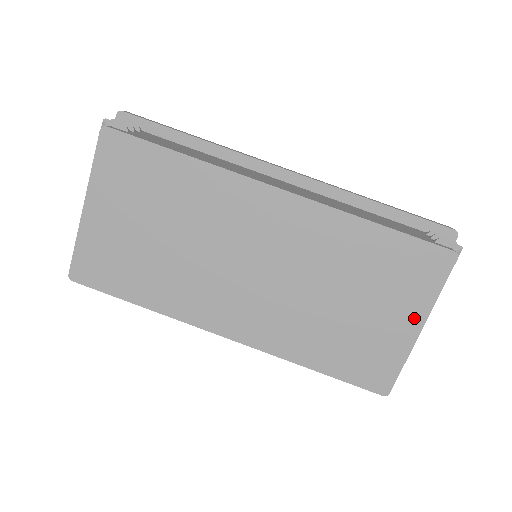
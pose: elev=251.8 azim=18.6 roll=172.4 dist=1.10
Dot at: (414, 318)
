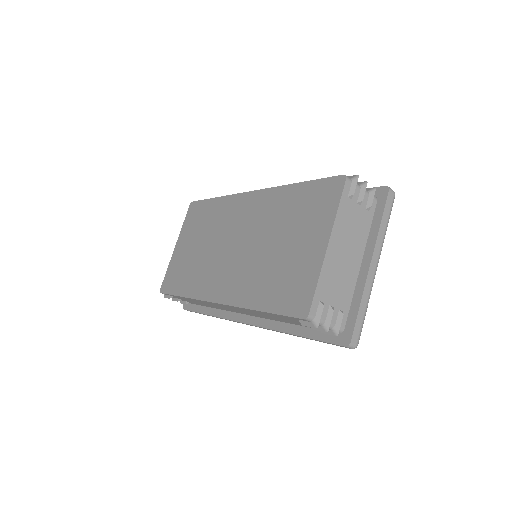
Dot at: (322, 237)
